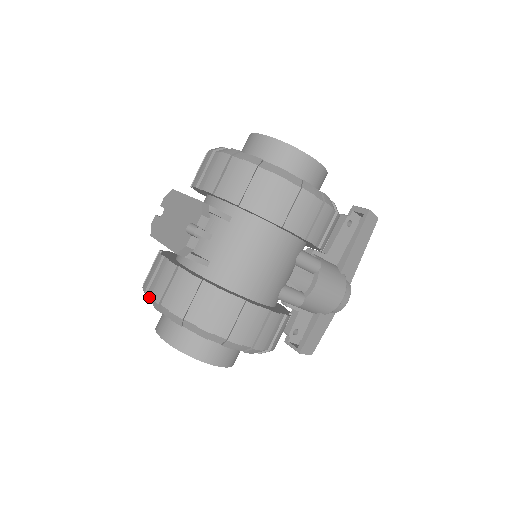
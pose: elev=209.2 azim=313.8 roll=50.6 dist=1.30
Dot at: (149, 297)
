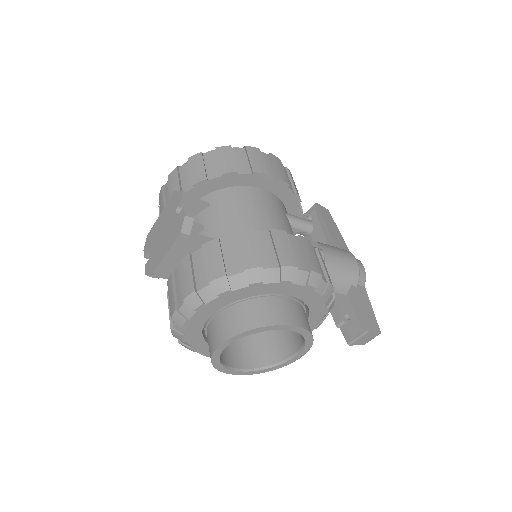
Dot at: (183, 312)
